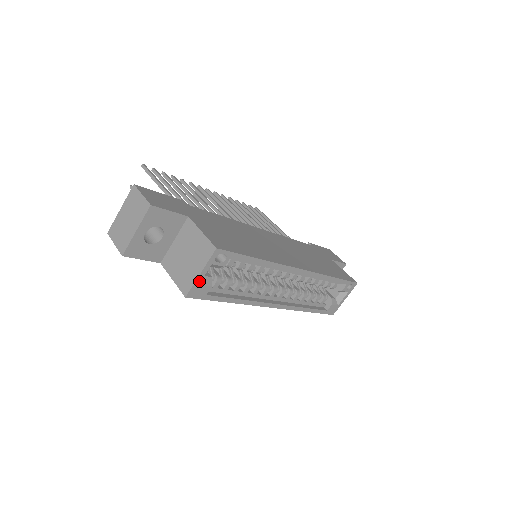
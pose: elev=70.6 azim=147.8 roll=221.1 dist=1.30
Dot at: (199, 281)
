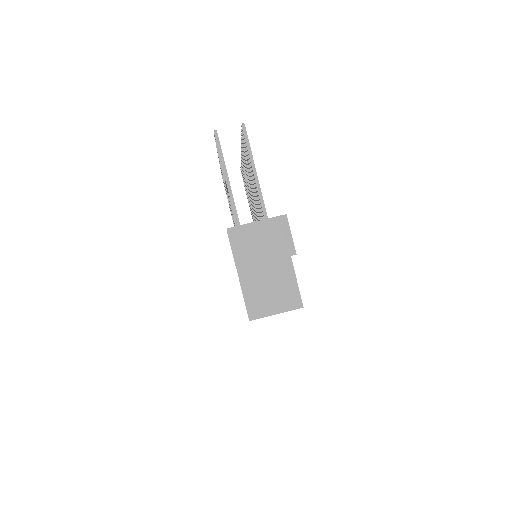
Dot at: (268, 315)
